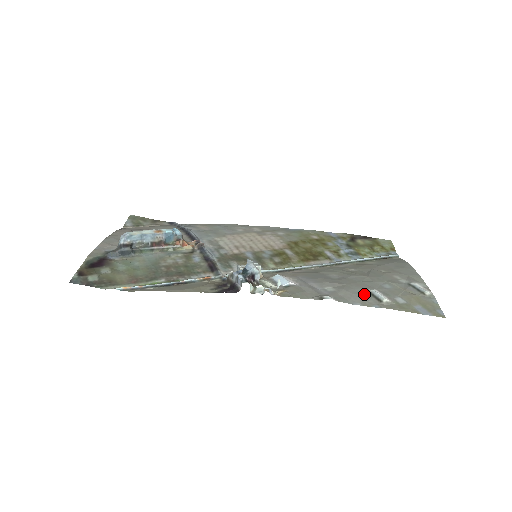
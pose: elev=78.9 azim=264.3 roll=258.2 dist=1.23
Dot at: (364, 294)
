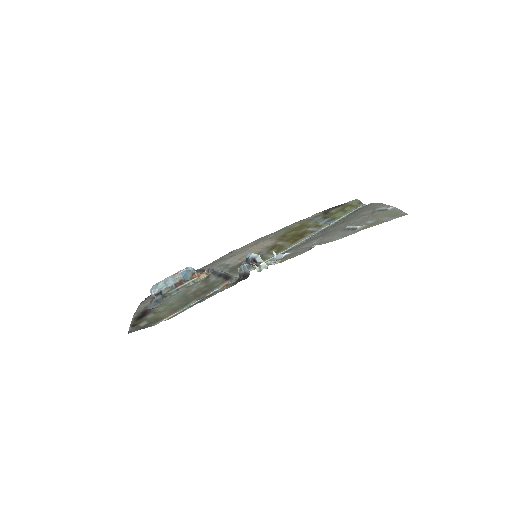
Dot at: (342, 232)
